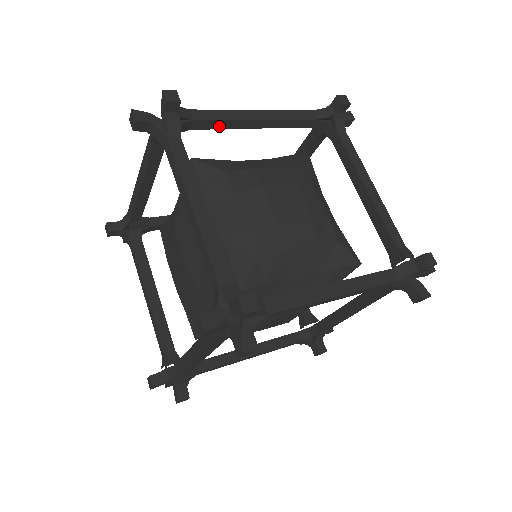
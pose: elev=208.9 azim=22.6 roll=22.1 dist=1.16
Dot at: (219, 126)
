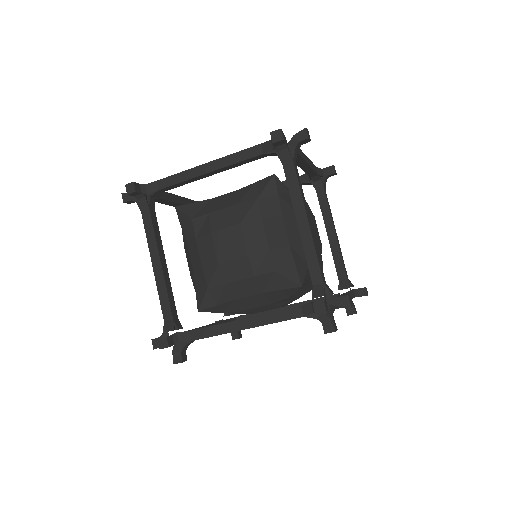
Dot at: occluded
